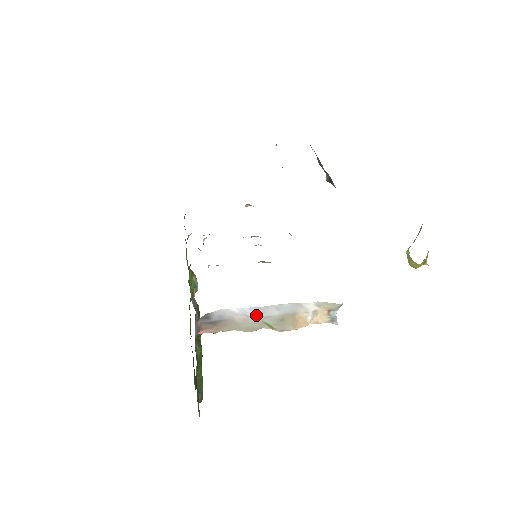
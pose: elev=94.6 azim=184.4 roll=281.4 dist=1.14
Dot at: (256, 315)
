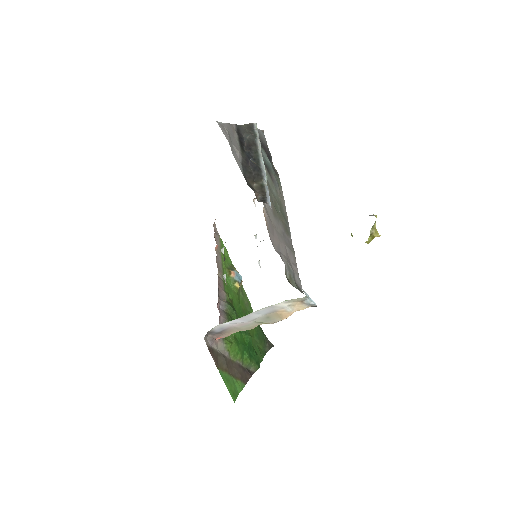
Dot at: (245, 321)
